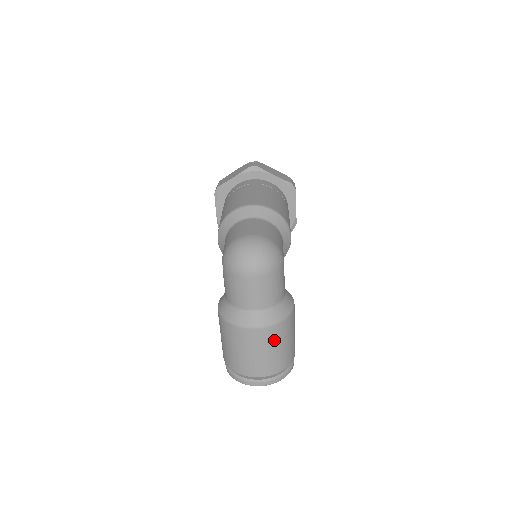
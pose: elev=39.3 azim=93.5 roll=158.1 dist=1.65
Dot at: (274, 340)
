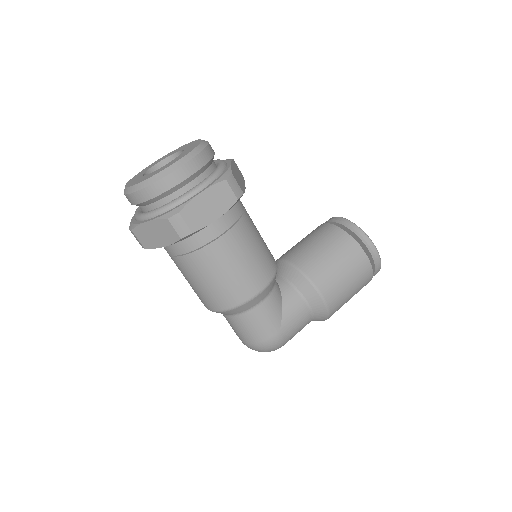
Dot at: occluded
